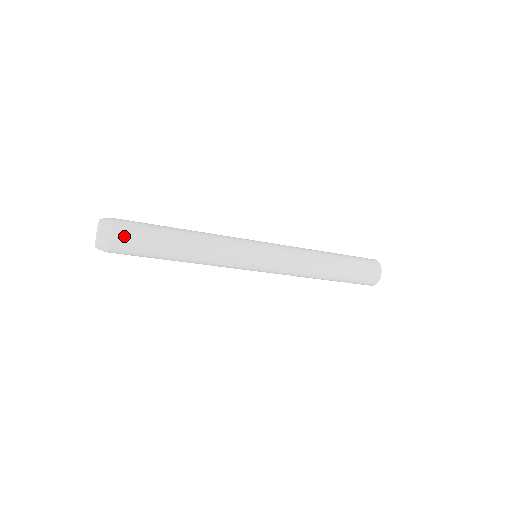
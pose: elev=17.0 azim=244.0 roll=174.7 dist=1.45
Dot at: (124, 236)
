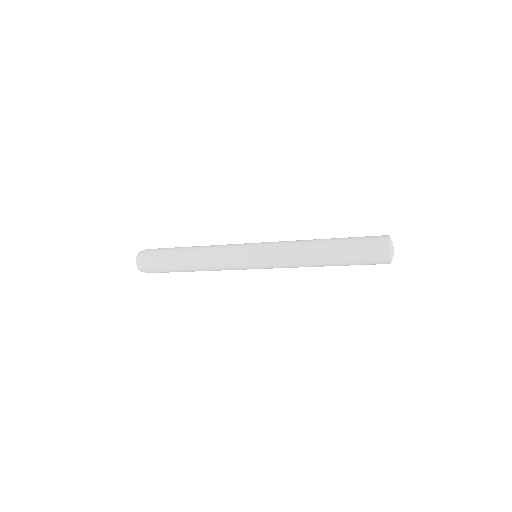
Dot at: (150, 266)
